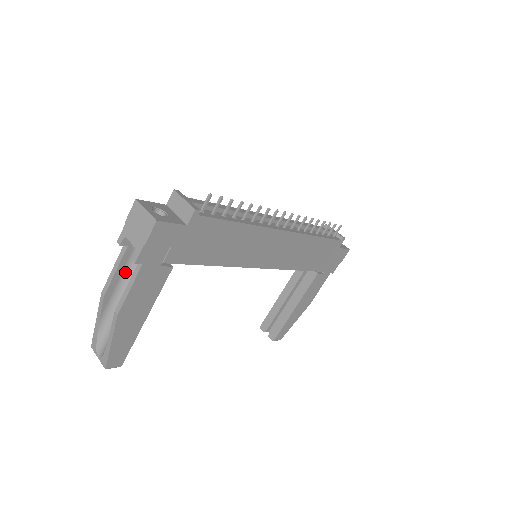
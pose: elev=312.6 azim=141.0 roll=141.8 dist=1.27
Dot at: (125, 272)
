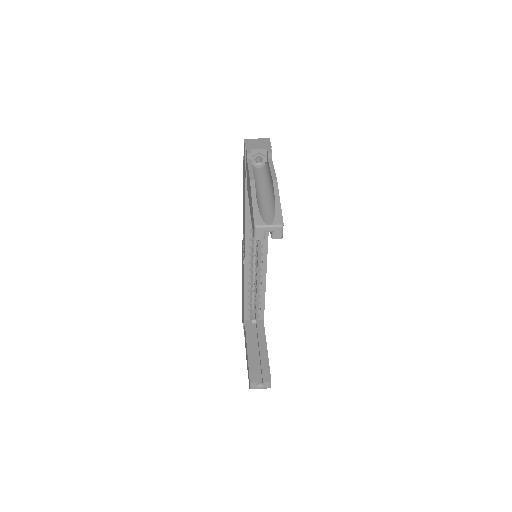
Dot at: occluded
